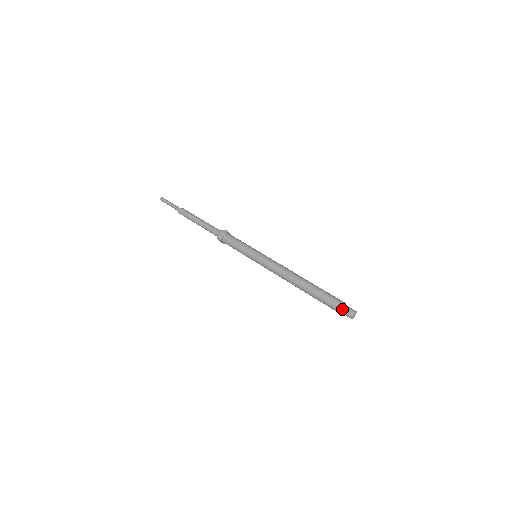
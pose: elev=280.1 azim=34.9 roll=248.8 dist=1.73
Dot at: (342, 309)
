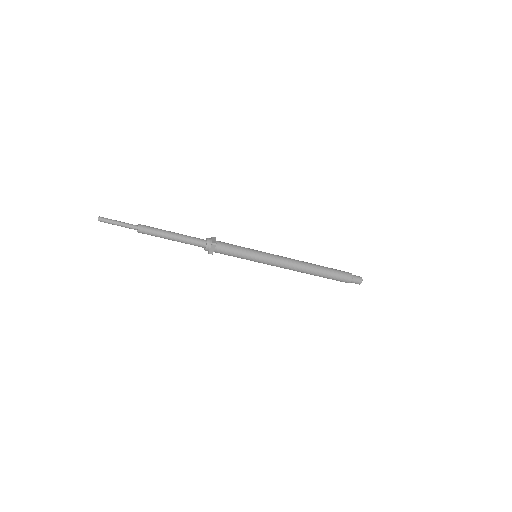
Dot at: (351, 282)
